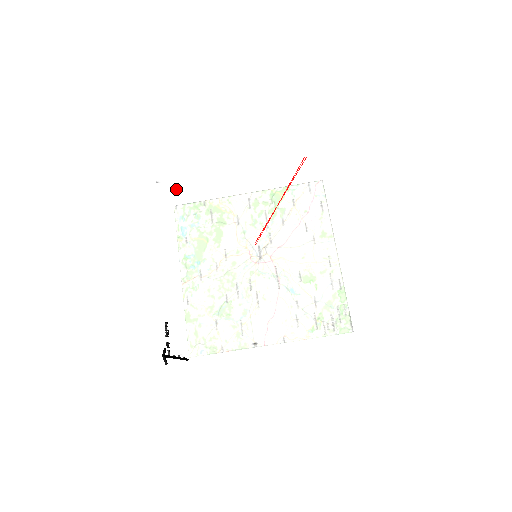
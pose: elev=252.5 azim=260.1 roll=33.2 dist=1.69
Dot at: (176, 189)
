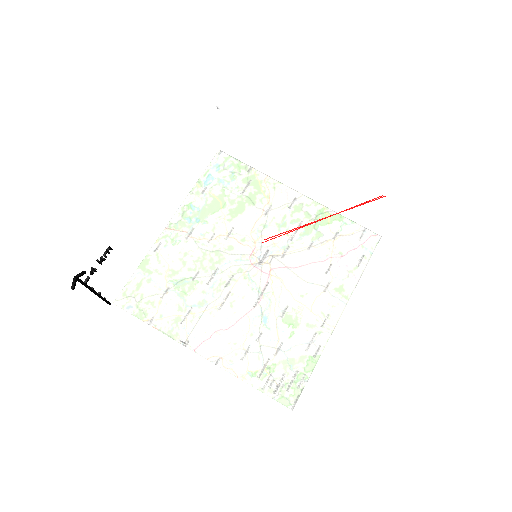
Dot at: (230, 128)
